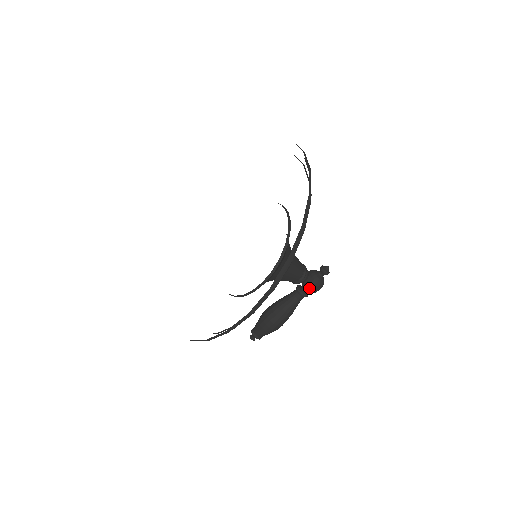
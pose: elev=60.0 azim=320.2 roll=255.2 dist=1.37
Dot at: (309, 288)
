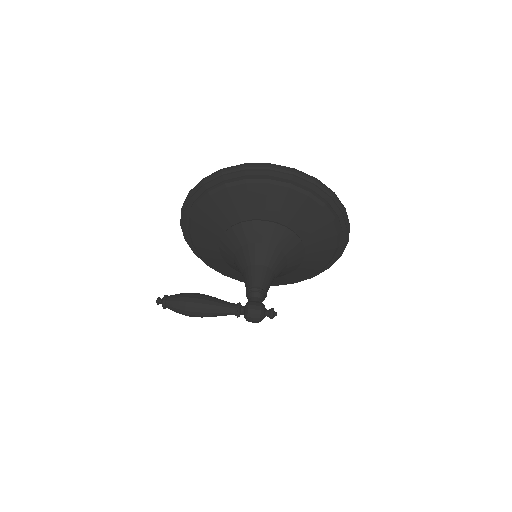
Dot at: (251, 302)
